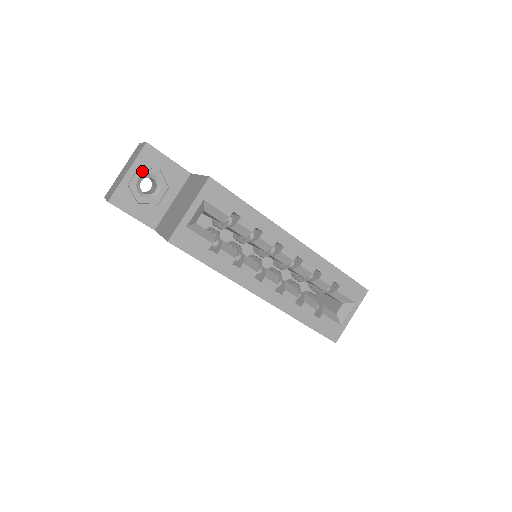
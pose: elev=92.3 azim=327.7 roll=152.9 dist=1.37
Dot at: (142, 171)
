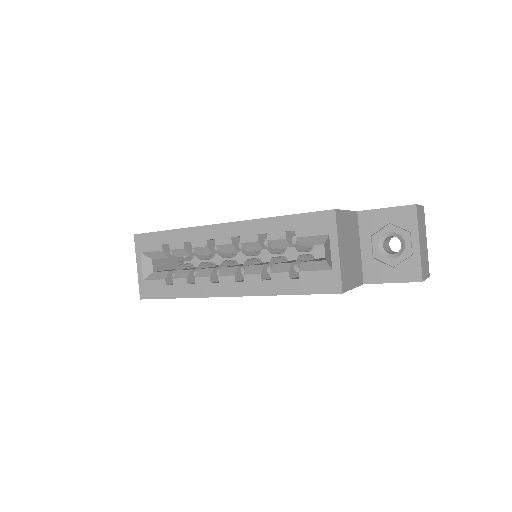
Dot at: occluded
